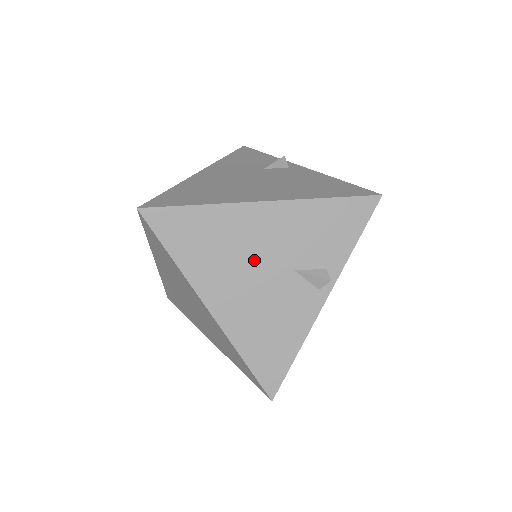
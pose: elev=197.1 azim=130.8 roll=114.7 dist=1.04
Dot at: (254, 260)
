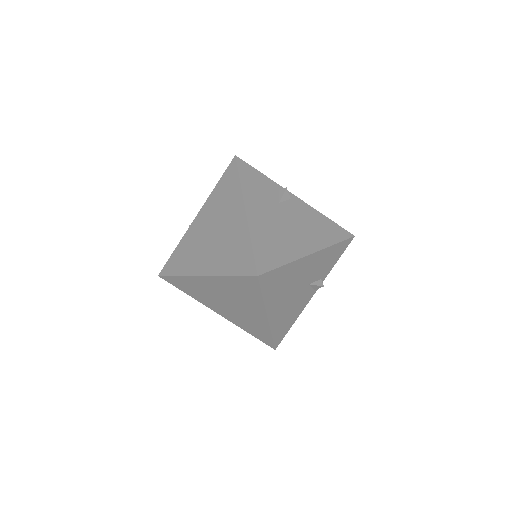
Dot at: (296, 285)
